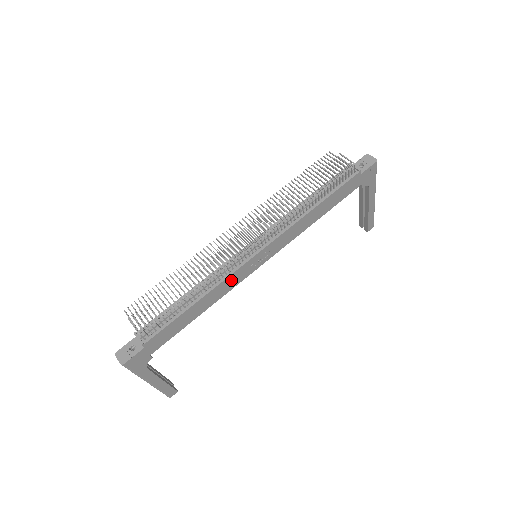
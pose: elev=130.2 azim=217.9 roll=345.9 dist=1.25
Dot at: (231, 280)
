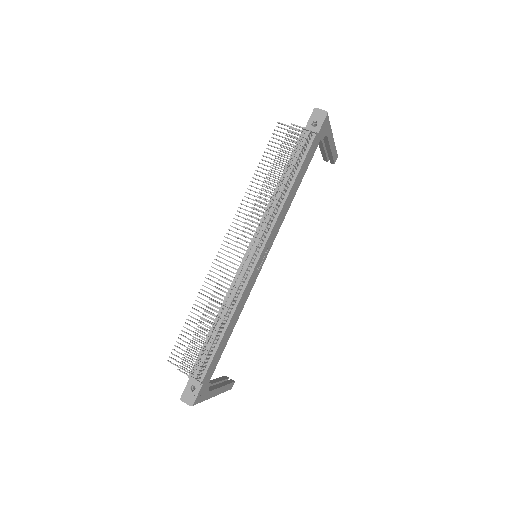
Dot at: (246, 291)
